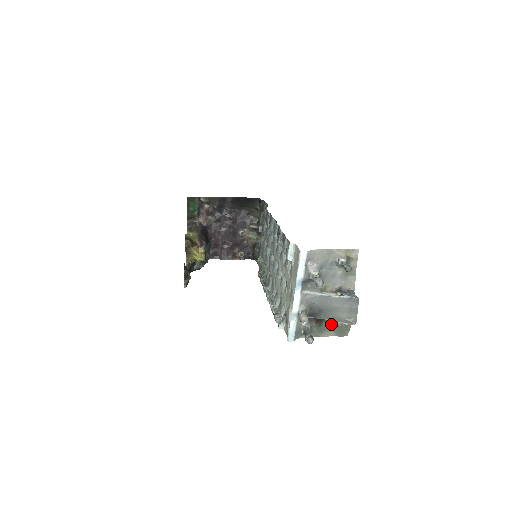
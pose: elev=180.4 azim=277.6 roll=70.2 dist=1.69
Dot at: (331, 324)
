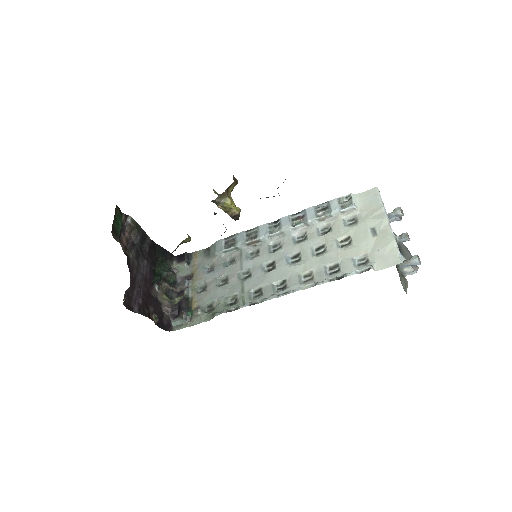
Dot at: (400, 274)
